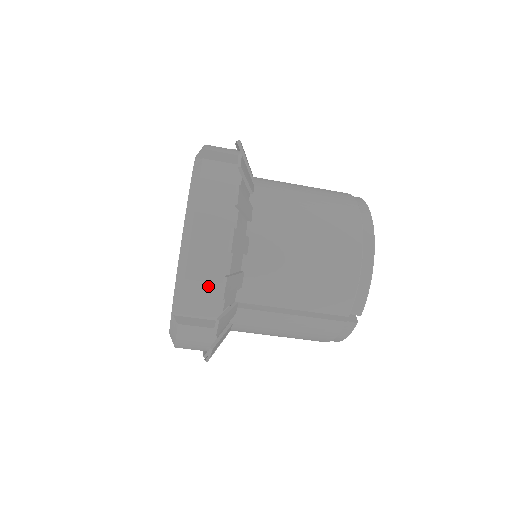
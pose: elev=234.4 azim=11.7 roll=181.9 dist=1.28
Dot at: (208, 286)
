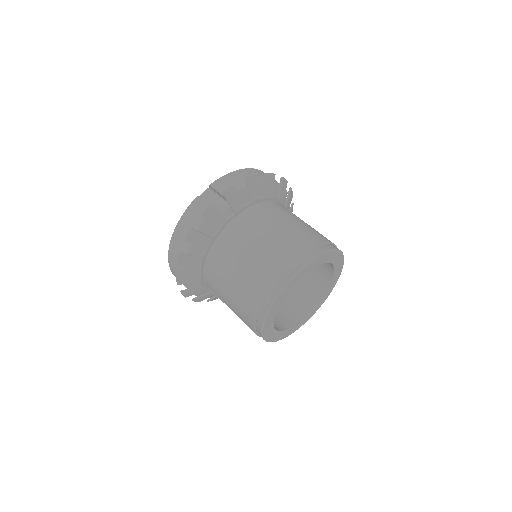
Dot at: (177, 273)
